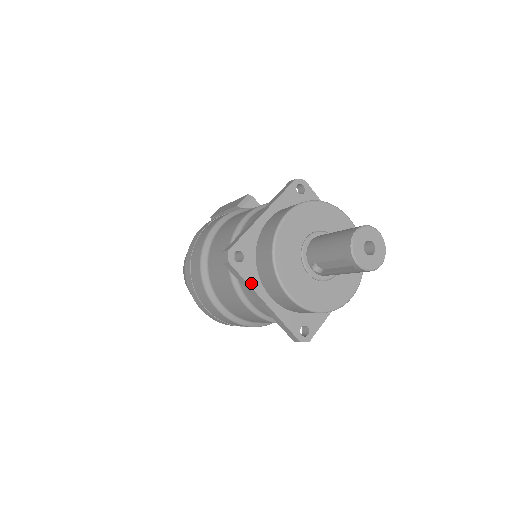
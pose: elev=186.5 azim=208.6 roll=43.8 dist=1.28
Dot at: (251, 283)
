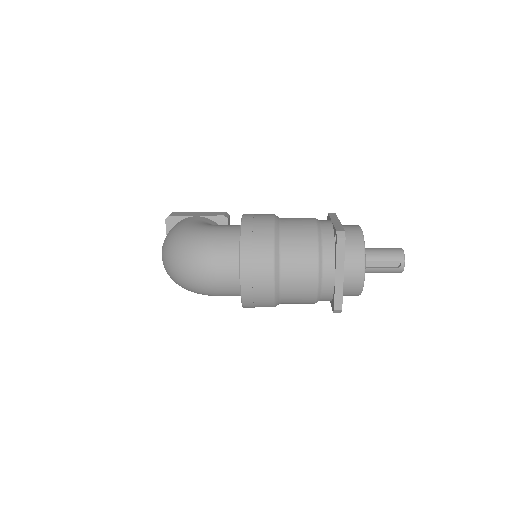
Dot at: (344, 258)
